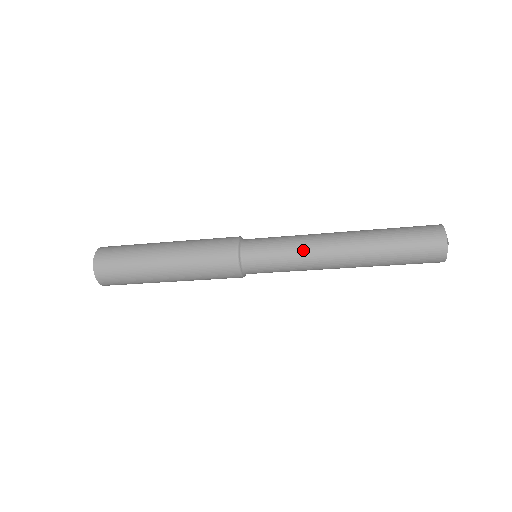
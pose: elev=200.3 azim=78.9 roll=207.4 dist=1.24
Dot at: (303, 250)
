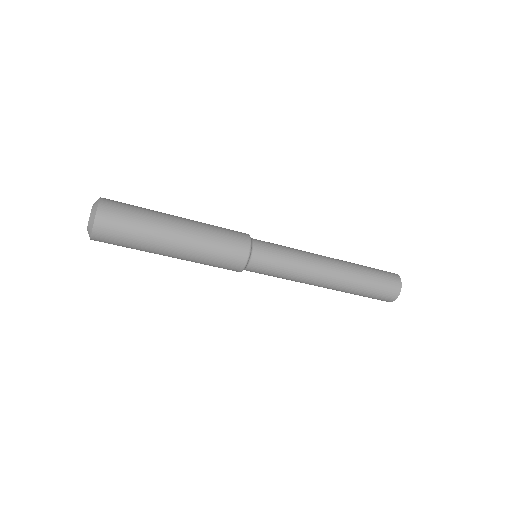
Dot at: (304, 262)
